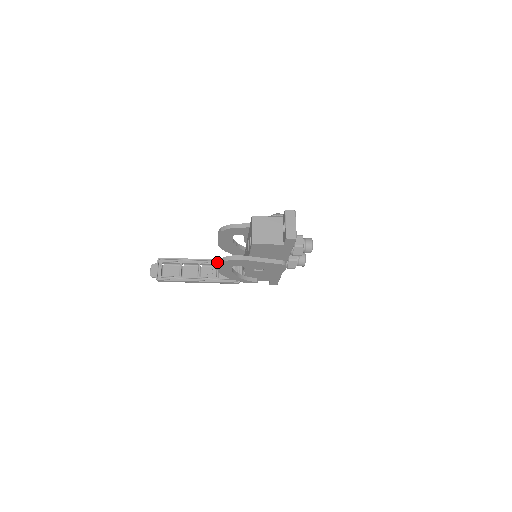
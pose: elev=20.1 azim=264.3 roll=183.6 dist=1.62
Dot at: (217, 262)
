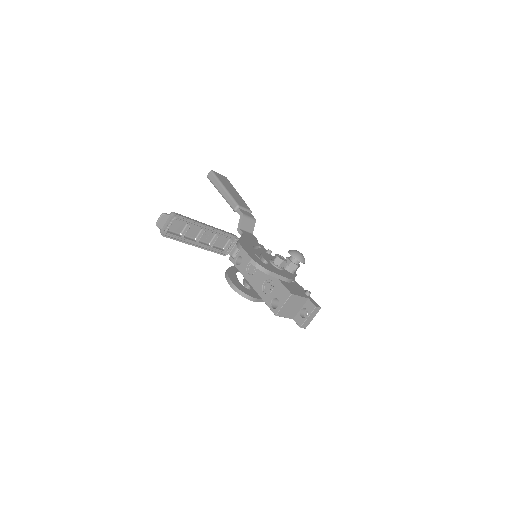
Dot at: (233, 285)
